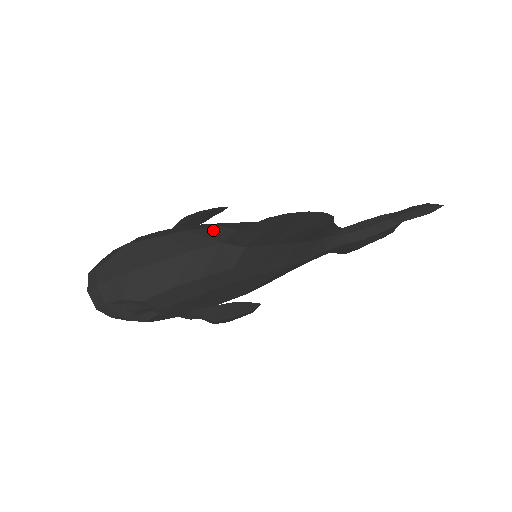
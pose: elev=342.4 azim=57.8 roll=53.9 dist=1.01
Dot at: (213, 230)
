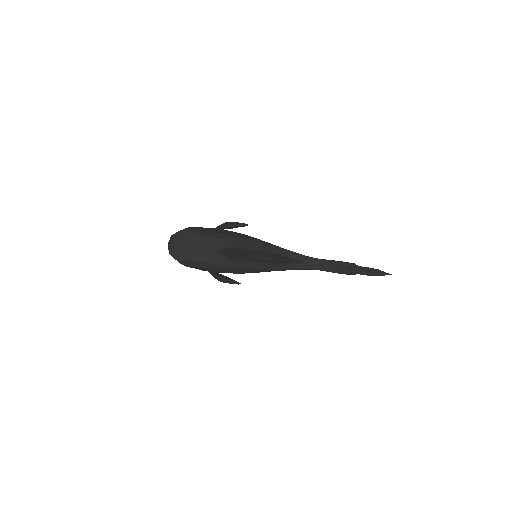
Dot at: (219, 241)
